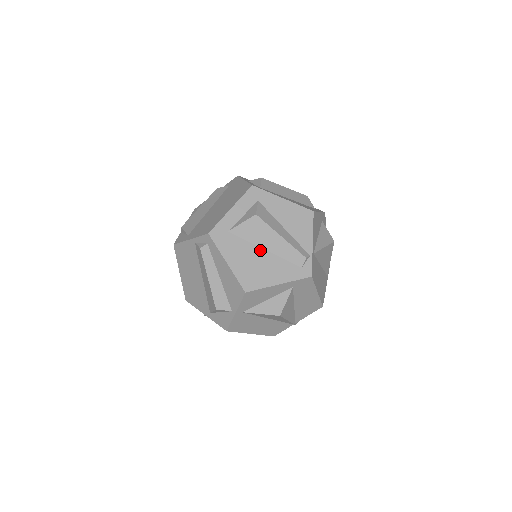
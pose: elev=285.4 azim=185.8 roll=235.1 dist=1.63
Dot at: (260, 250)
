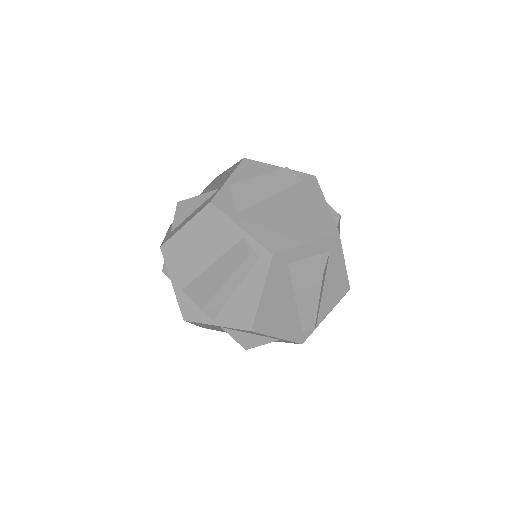
Dot at: (293, 299)
